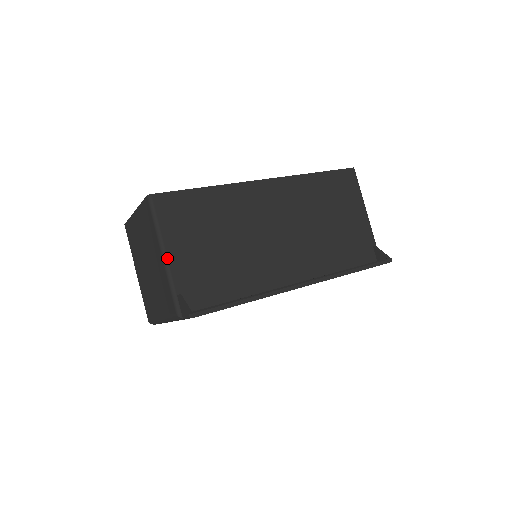
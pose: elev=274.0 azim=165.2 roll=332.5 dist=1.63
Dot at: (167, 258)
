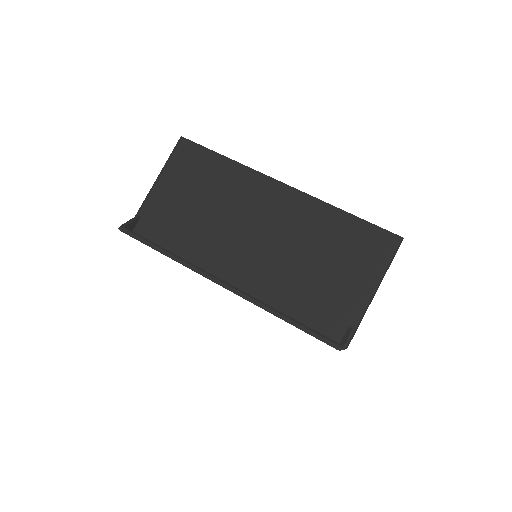
Dot at: (154, 186)
